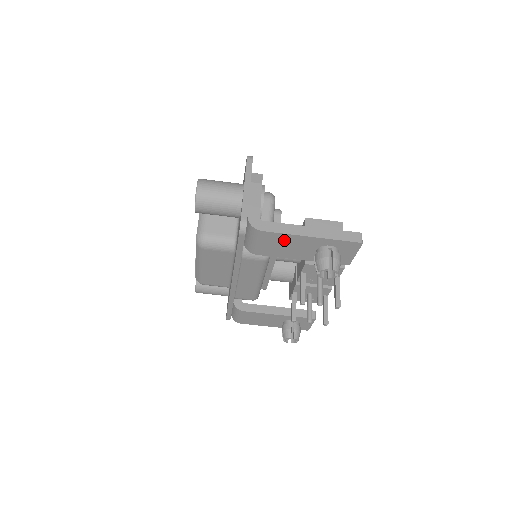
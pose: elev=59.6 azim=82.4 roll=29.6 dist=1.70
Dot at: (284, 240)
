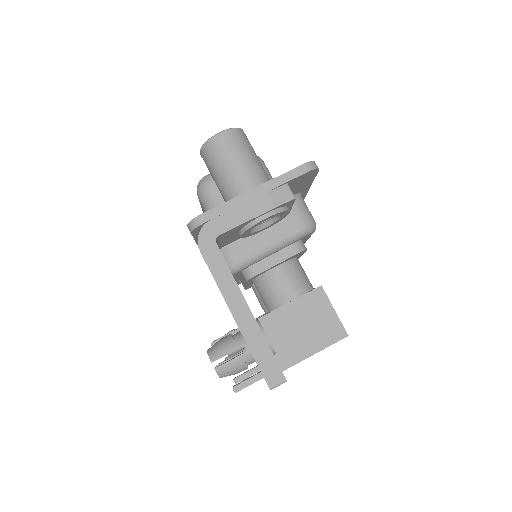
Dot at: occluded
